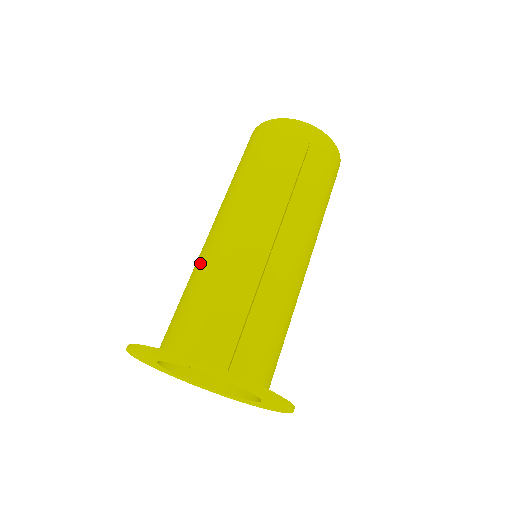
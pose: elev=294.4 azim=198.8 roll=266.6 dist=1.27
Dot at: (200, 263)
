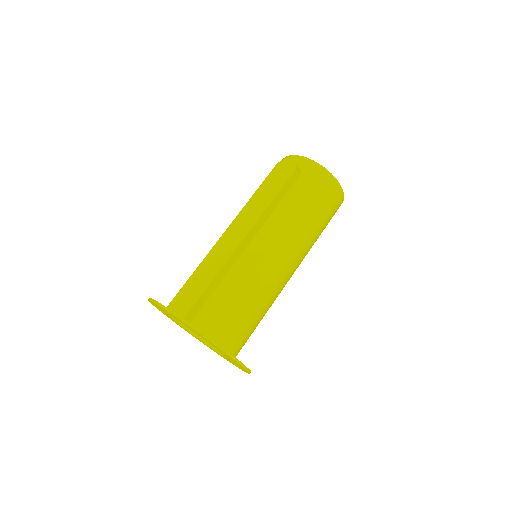
Dot at: occluded
